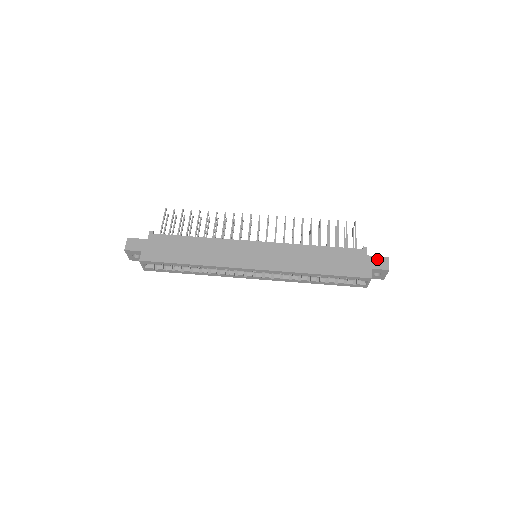
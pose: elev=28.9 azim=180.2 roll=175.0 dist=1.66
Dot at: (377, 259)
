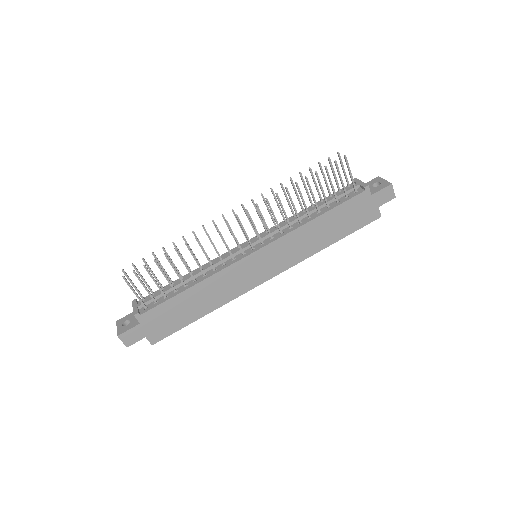
Dot at: (382, 193)
